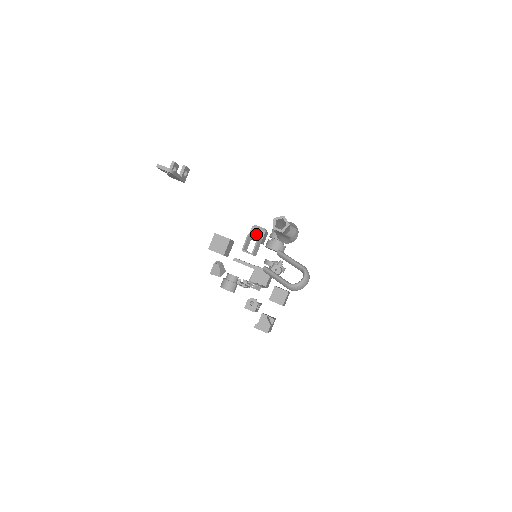
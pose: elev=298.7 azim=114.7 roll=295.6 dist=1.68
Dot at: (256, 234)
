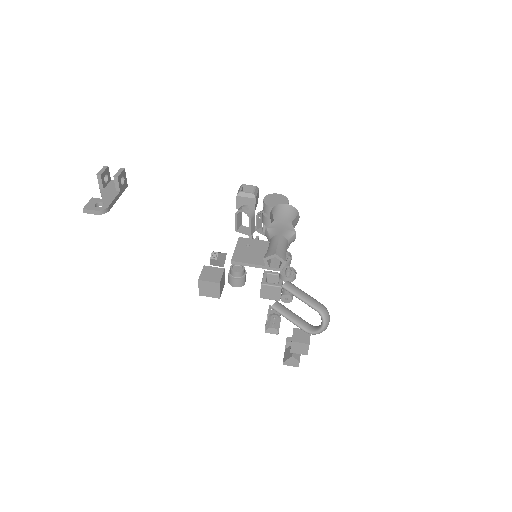
Dot at: occluded
